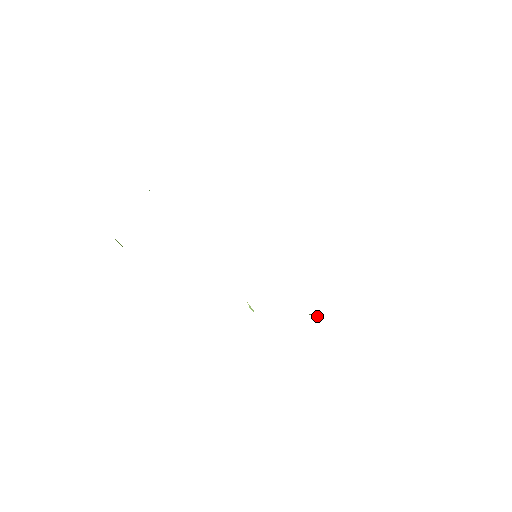
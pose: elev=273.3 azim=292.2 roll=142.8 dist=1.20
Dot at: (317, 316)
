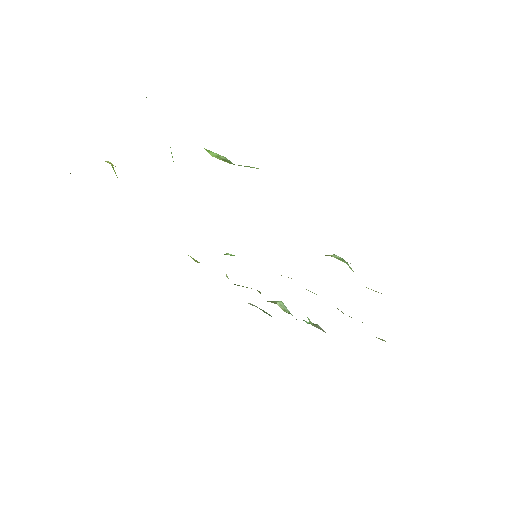
Dot at: (283, 309)
